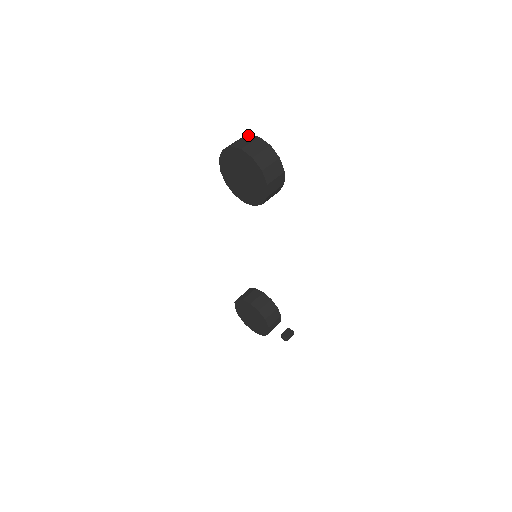
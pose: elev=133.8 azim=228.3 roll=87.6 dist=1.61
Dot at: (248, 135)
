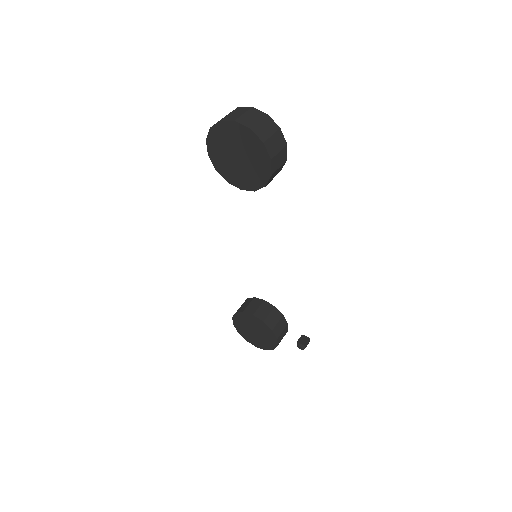
Dot at: (238, 107)
